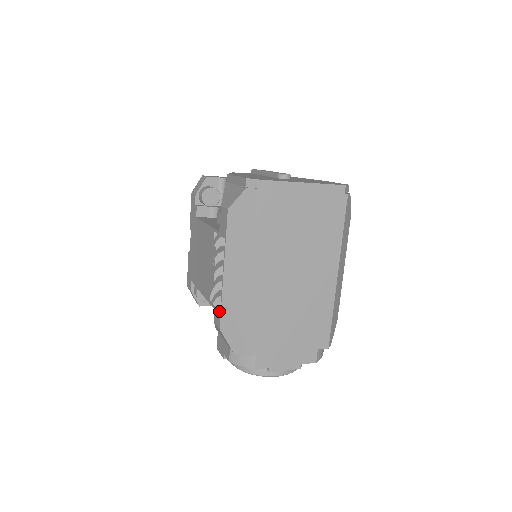
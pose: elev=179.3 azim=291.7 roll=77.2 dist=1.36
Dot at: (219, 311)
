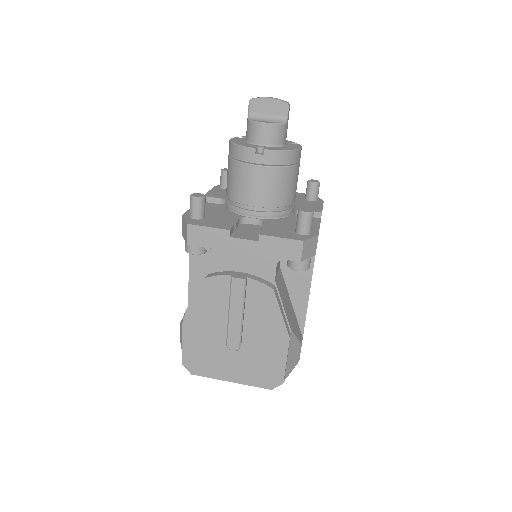
Dot at: occluded
